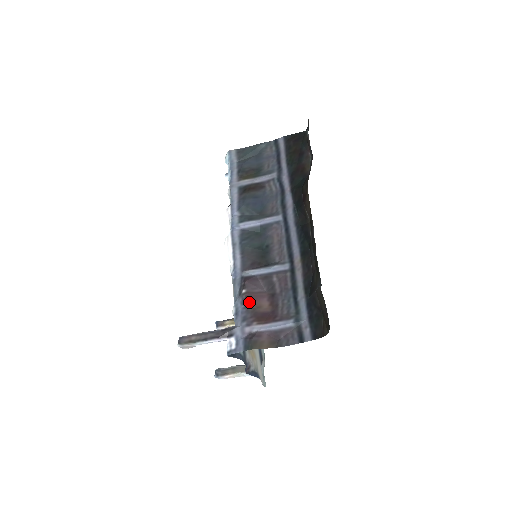
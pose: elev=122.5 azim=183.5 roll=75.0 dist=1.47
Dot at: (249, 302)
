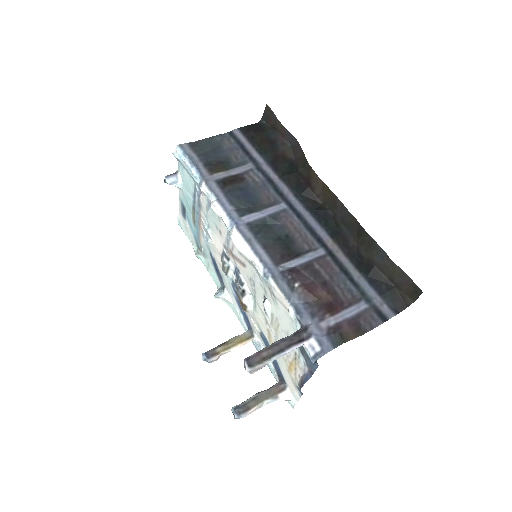
Dot at: (308, 295)
